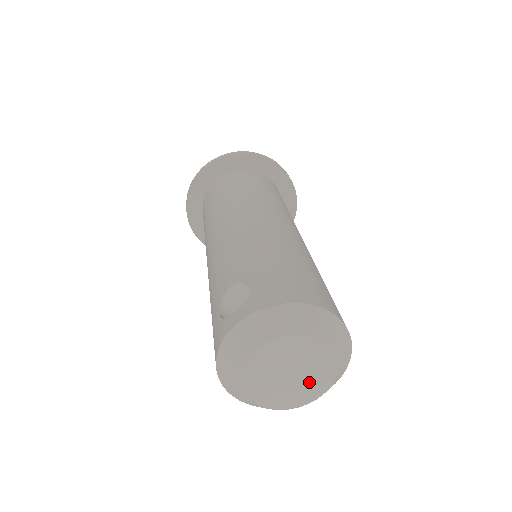
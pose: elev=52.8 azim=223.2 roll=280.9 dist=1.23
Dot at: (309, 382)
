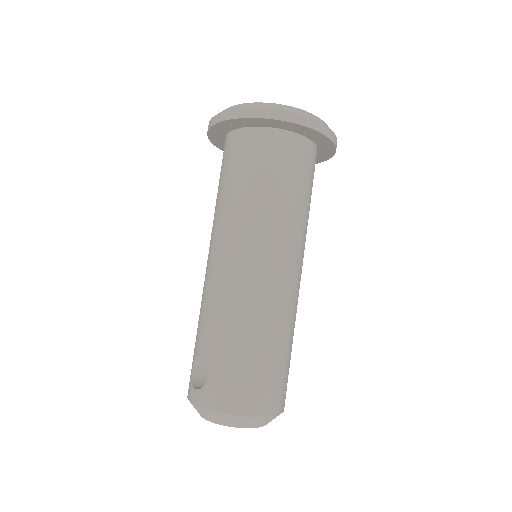
Dot at: occluded
